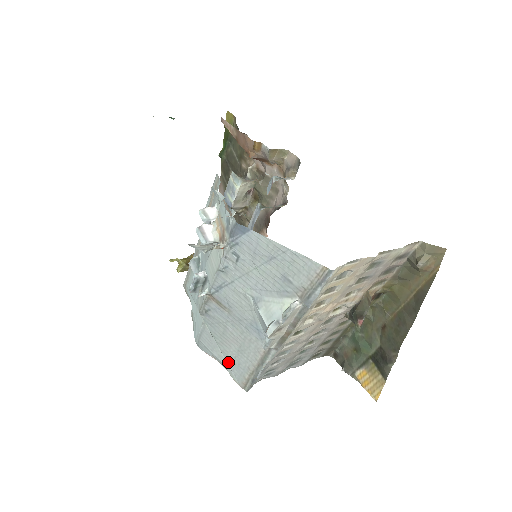
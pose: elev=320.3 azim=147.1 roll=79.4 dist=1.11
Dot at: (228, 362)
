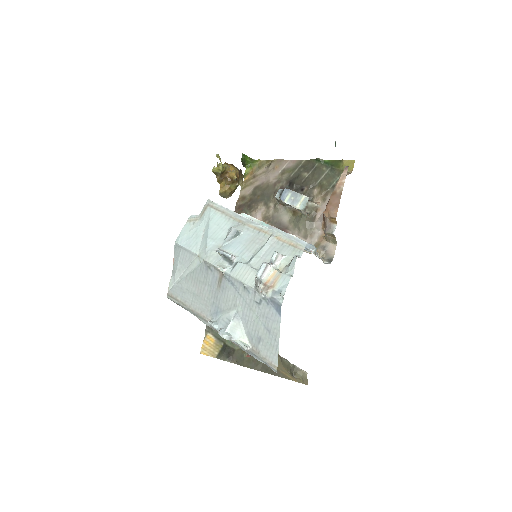
Dot at: (181, 283)
